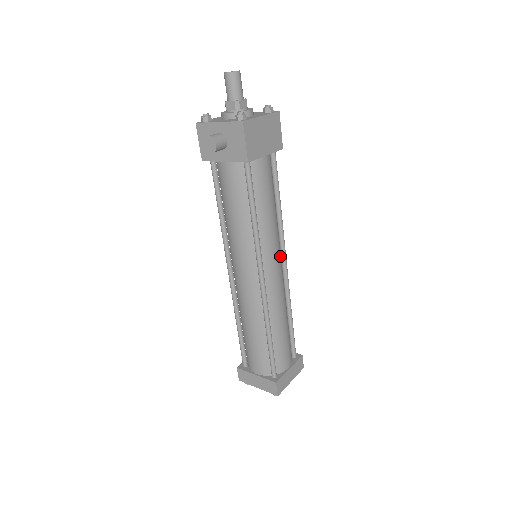
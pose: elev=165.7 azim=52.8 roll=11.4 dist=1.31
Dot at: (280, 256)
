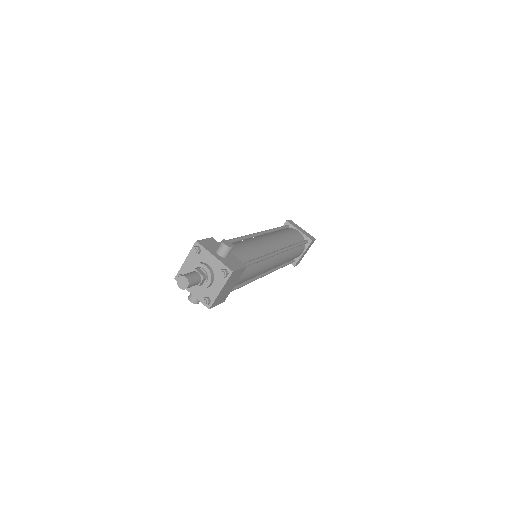
Dot at: (273, 260)
